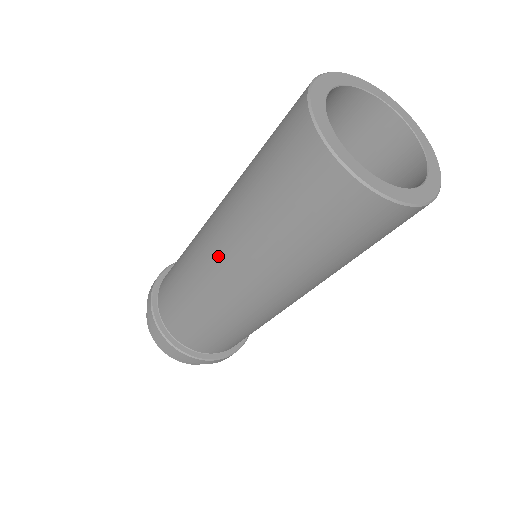
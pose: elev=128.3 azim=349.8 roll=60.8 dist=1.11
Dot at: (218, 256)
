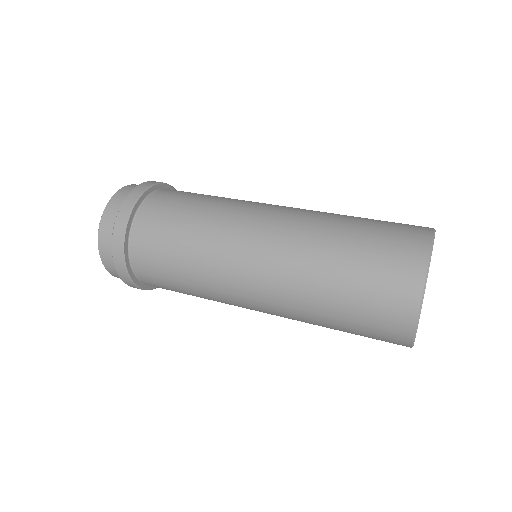
Dot at: (260, 254)
